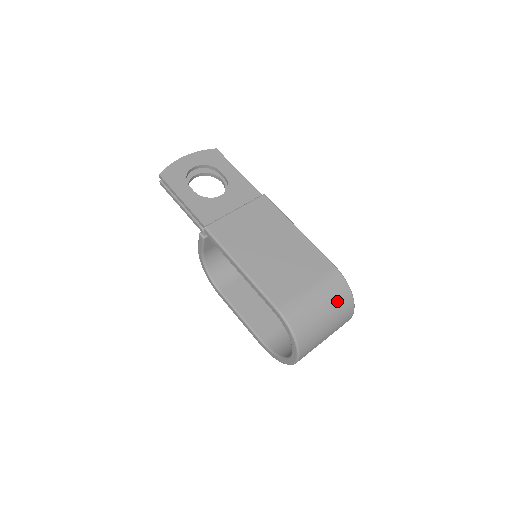
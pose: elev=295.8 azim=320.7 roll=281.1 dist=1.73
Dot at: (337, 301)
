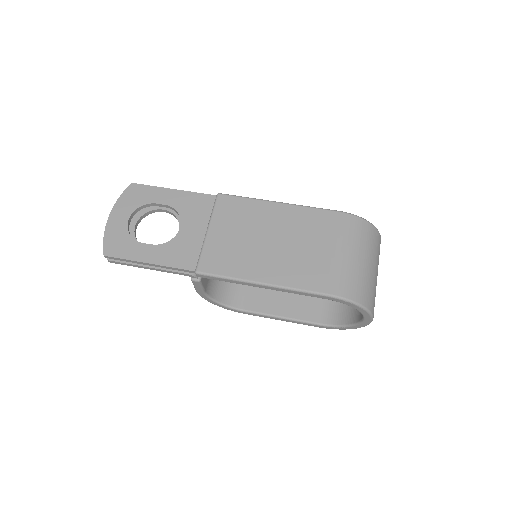
Dot at: (366, 242)
